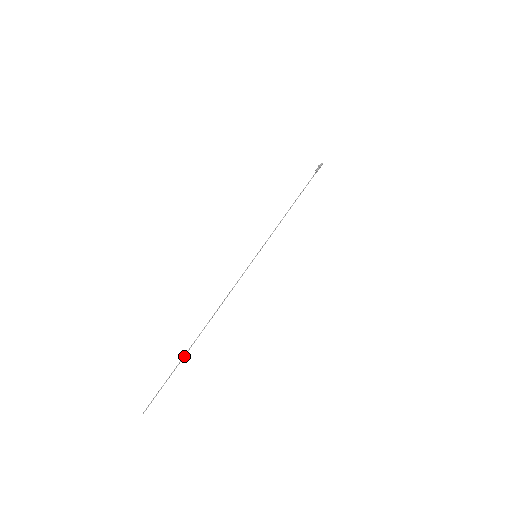
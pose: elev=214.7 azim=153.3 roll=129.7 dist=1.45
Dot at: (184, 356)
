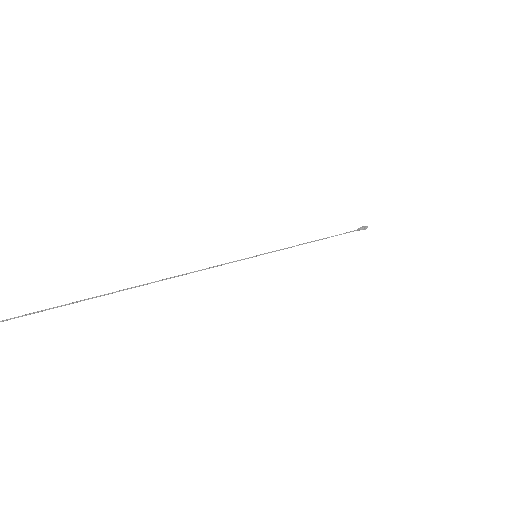
Dot at: (93, 297)
